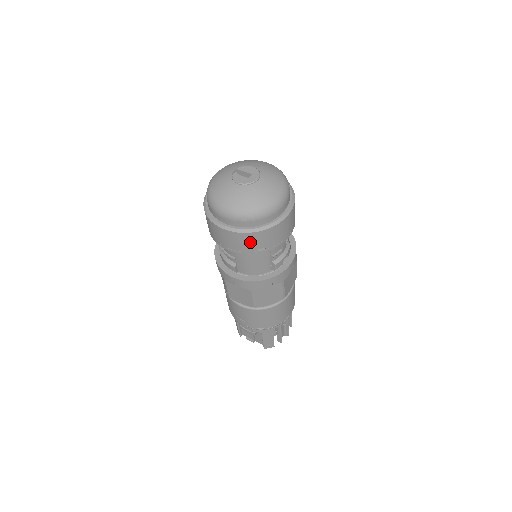
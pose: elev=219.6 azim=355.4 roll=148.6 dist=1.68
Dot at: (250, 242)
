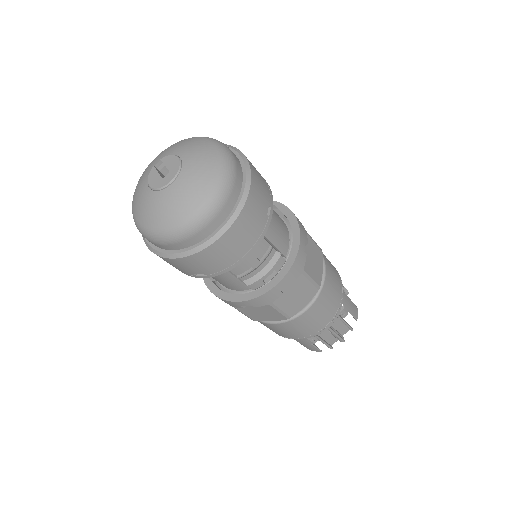
Dot at: (177, 266)
